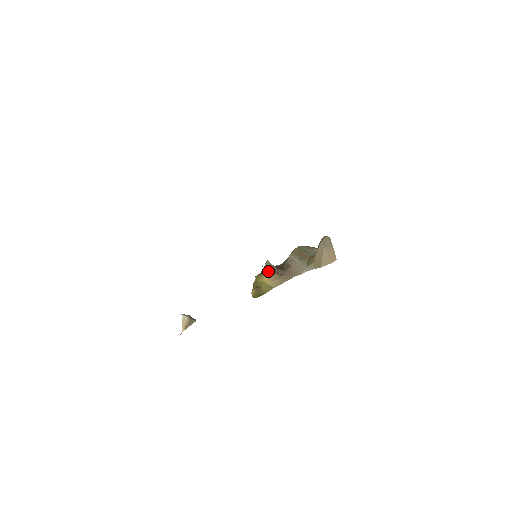
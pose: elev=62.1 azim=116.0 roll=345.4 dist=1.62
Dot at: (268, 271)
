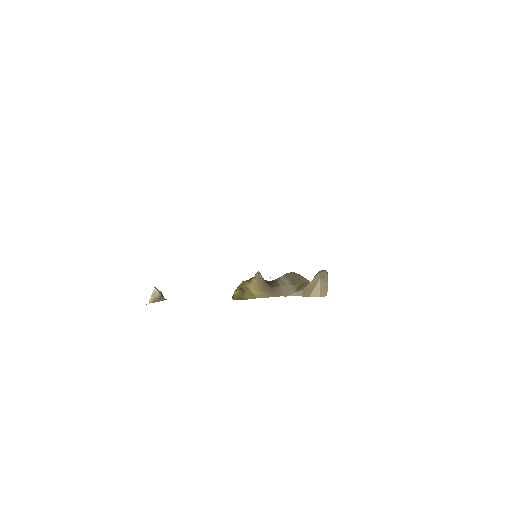
Dot at: (257, 281)
